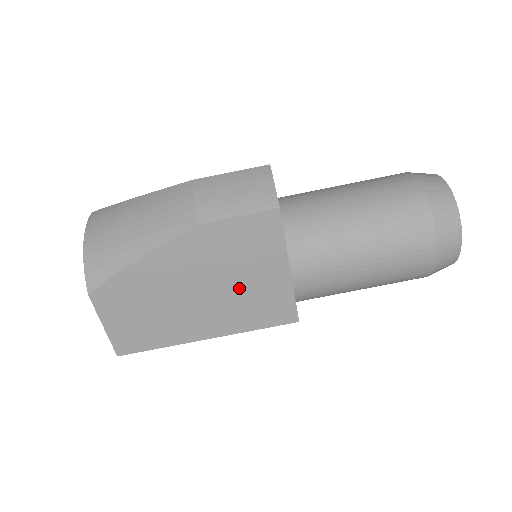
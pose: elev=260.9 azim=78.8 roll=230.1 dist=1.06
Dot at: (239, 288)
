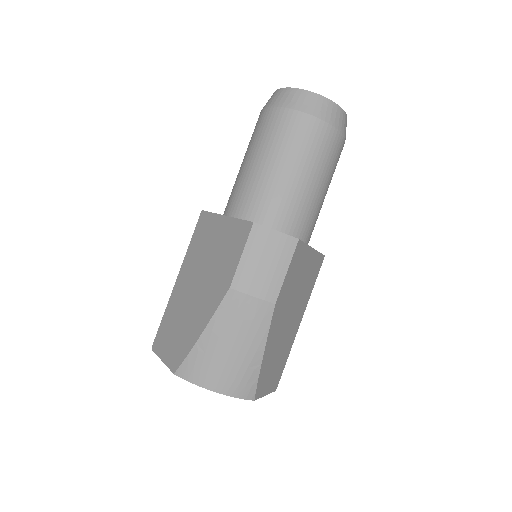
Dot at: (301, 289)
